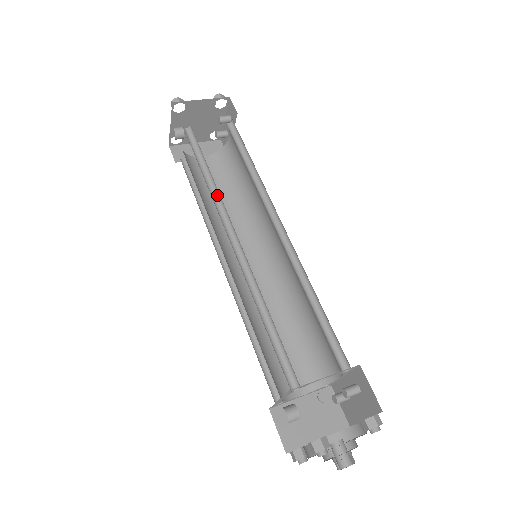
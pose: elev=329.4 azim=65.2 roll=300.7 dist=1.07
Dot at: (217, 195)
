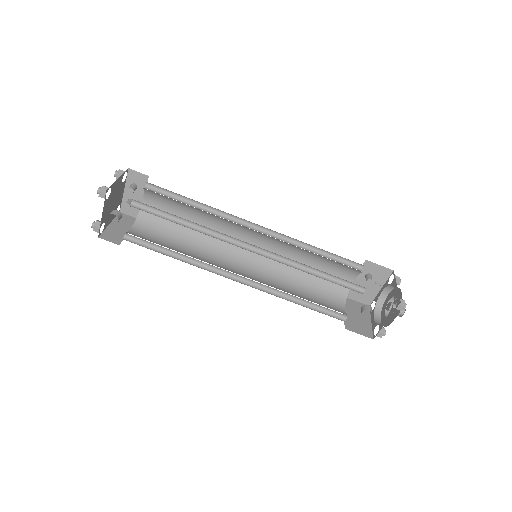
Dot at: (208, 232)
